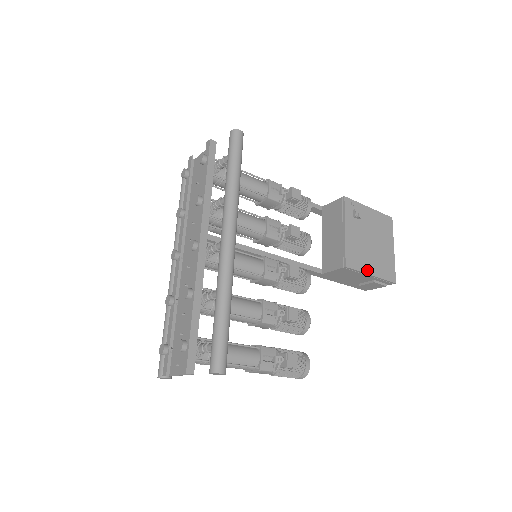
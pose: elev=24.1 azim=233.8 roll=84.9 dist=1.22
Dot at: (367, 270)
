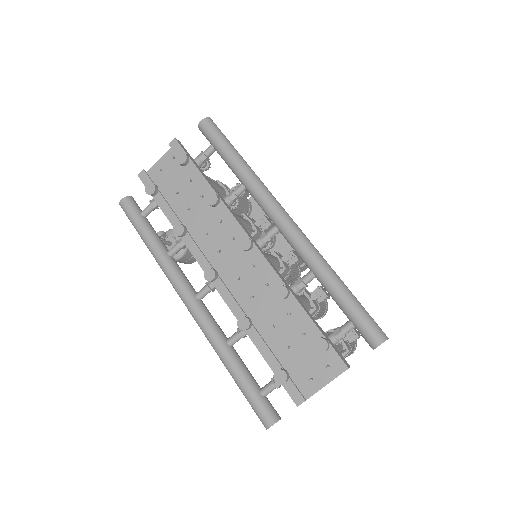
Dot at: occluded
